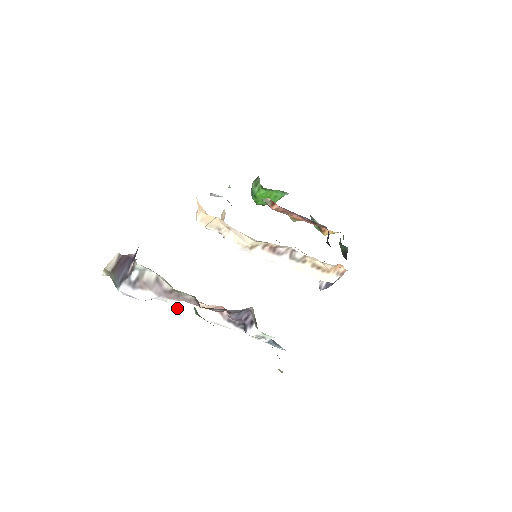
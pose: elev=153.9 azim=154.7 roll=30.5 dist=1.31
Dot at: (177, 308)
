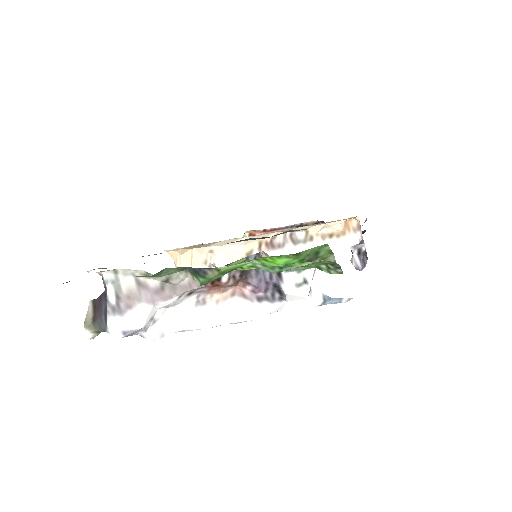
Dot at: (196, 329)
